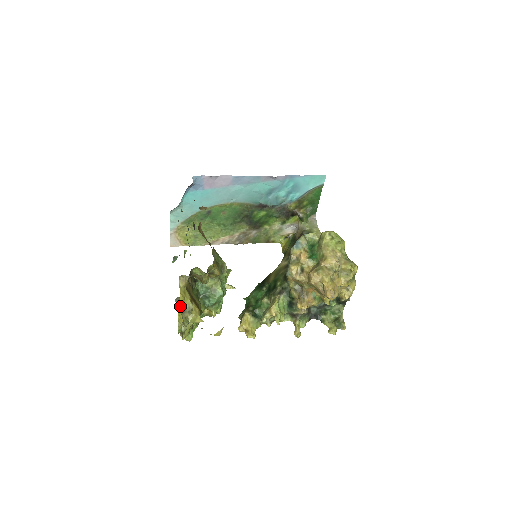
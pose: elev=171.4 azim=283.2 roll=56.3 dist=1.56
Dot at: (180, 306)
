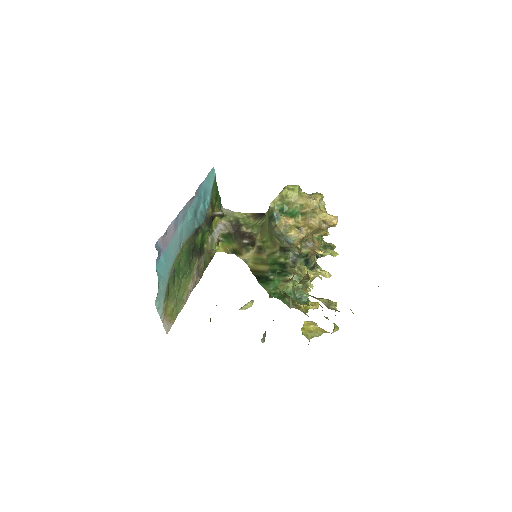
Dot at: occluded
